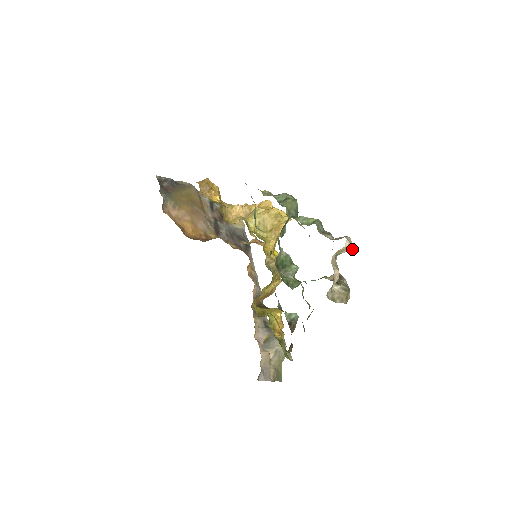
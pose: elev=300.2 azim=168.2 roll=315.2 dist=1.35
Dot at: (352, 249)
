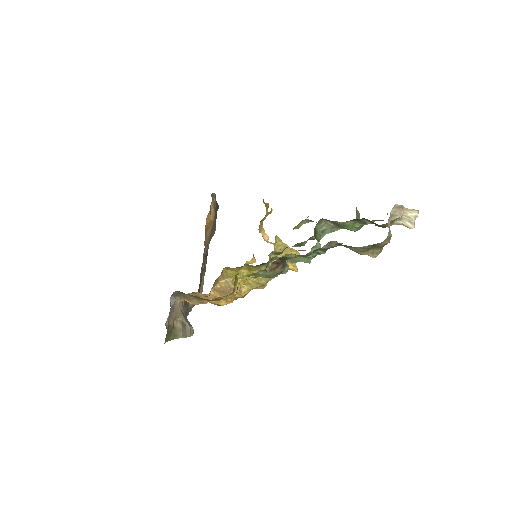
Dot at: occluded
